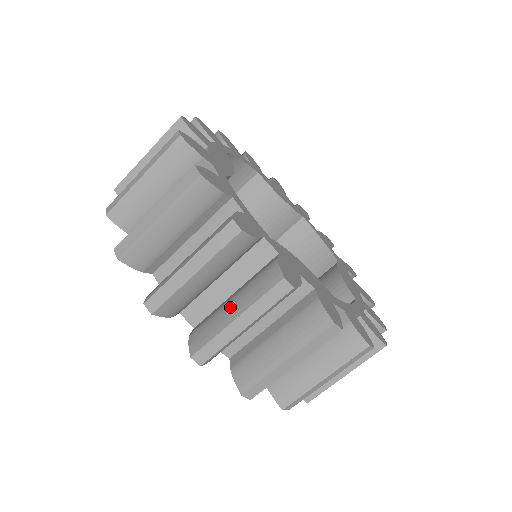
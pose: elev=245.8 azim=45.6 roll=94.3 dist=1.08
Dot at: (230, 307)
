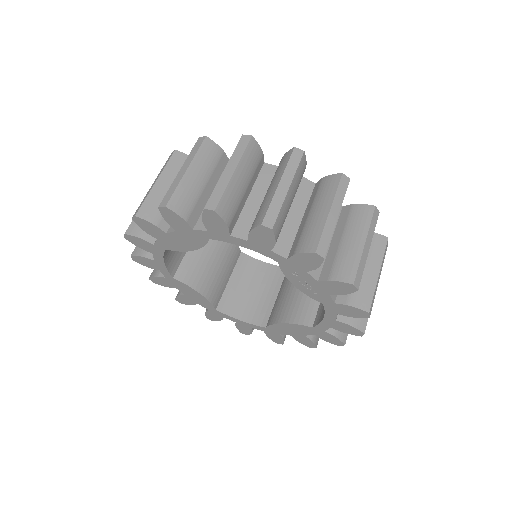
Dot at: occluded
